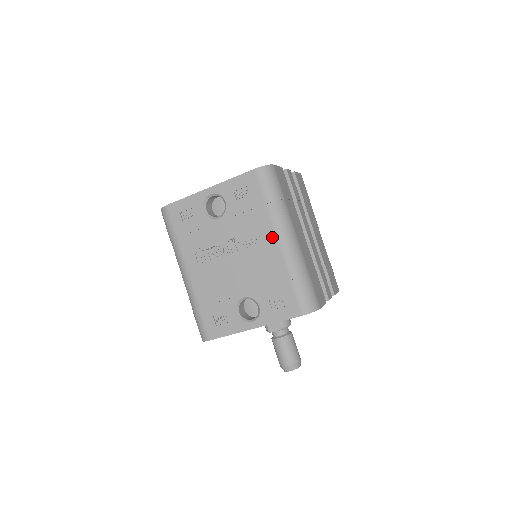
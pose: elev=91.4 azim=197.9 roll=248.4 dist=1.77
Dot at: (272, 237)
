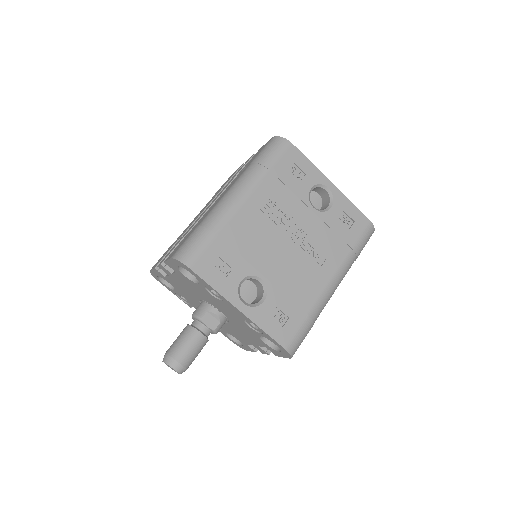
Dot at: (331, 272)
